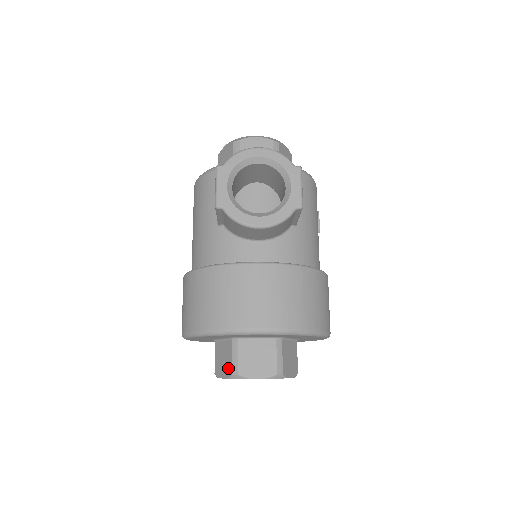
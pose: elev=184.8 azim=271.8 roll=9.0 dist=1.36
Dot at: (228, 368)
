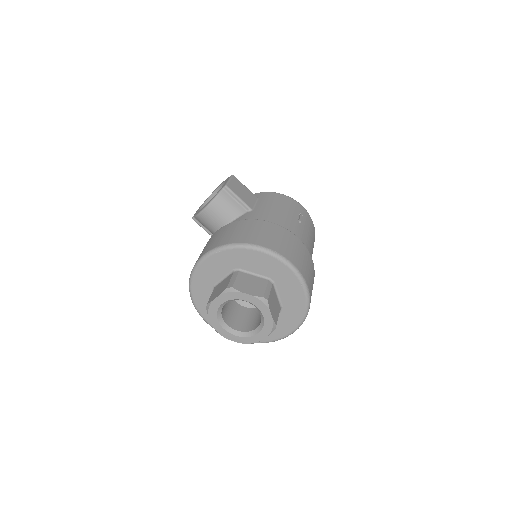
Dot at: occluded
